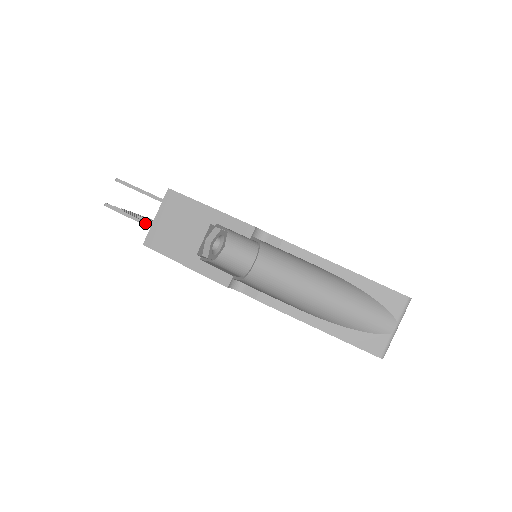
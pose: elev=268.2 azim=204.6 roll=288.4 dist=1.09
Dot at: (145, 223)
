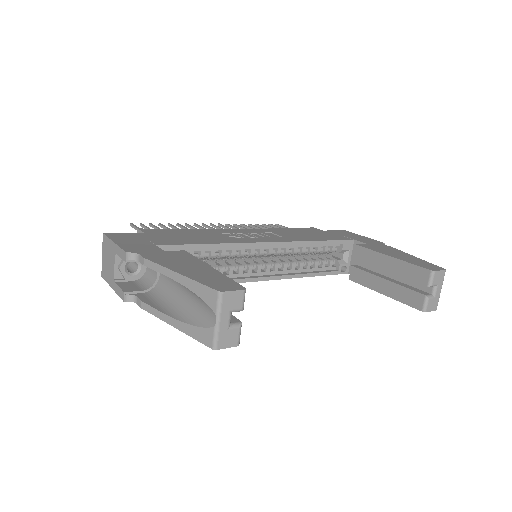
Dot at: occluded
